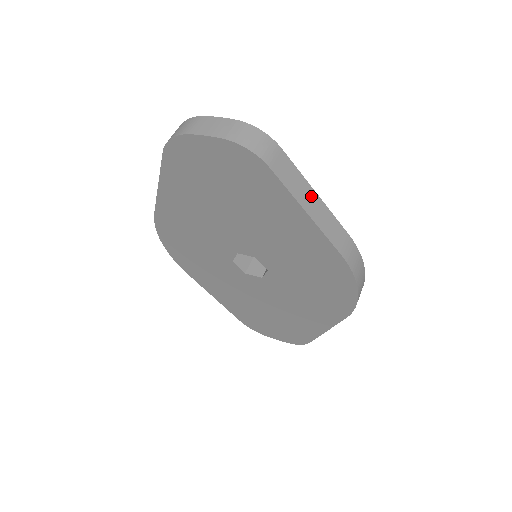
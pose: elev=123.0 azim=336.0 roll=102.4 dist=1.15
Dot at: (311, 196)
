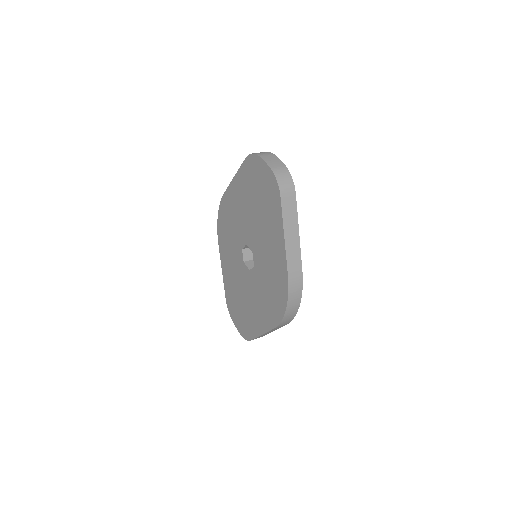
Dot at: (294, 231)
